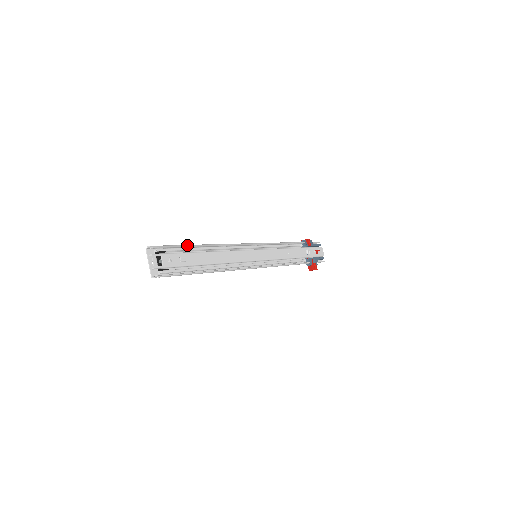
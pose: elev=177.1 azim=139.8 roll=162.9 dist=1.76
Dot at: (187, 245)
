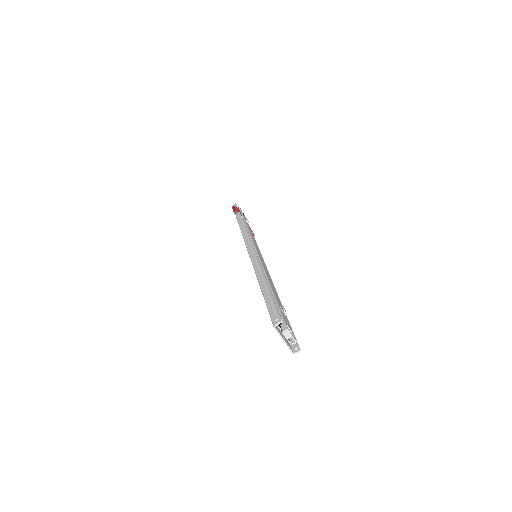
Dot at: (269, 292)
